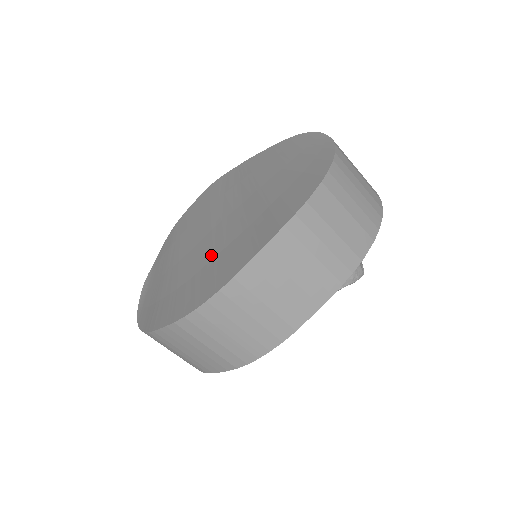
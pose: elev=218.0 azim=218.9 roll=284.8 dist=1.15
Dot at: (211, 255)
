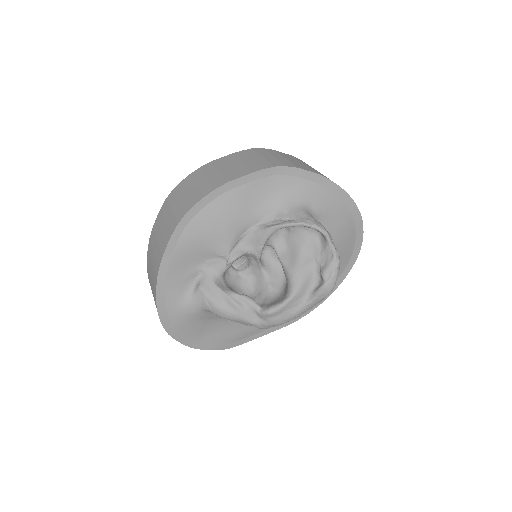
Dot at: occluded
